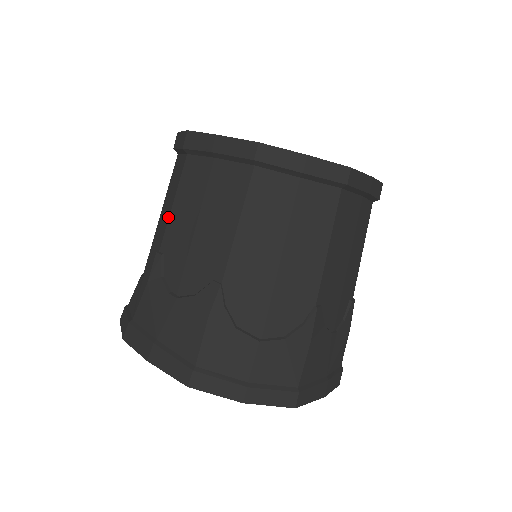
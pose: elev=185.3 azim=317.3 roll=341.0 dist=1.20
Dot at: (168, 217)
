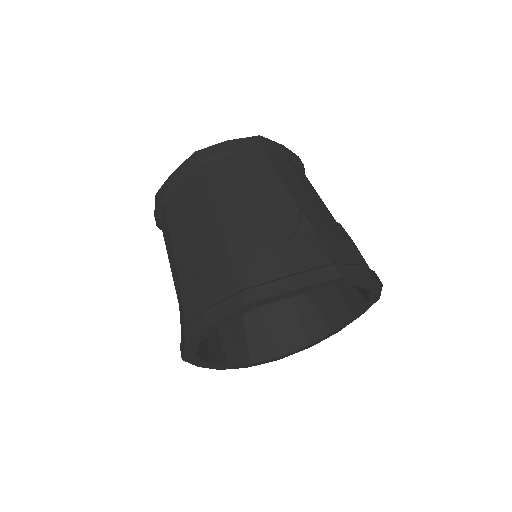
Dot at: (172, 246)
